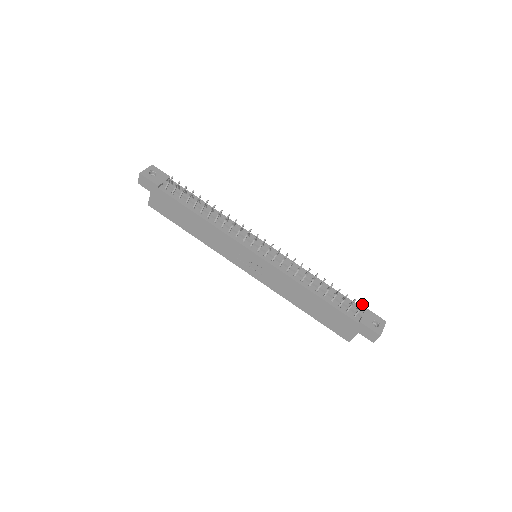
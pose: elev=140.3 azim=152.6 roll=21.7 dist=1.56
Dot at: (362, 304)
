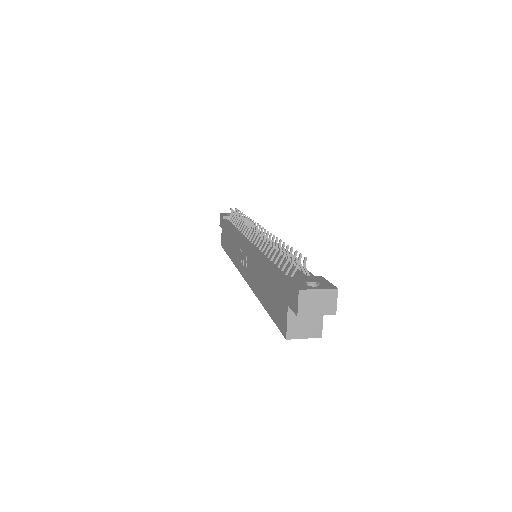
Dot at: (304, 257)
